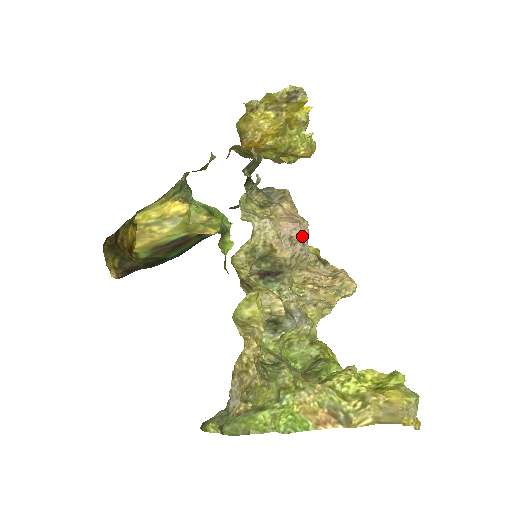
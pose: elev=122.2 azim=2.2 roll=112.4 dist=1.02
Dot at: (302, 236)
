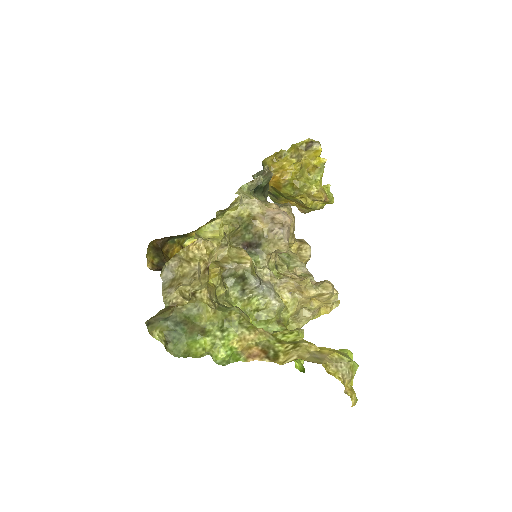
Dot at: (283, 220)
